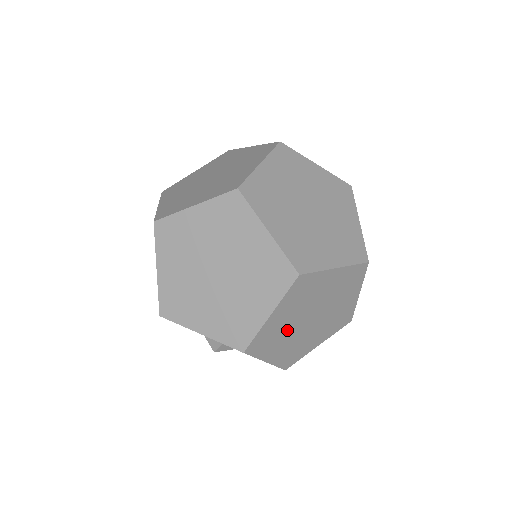
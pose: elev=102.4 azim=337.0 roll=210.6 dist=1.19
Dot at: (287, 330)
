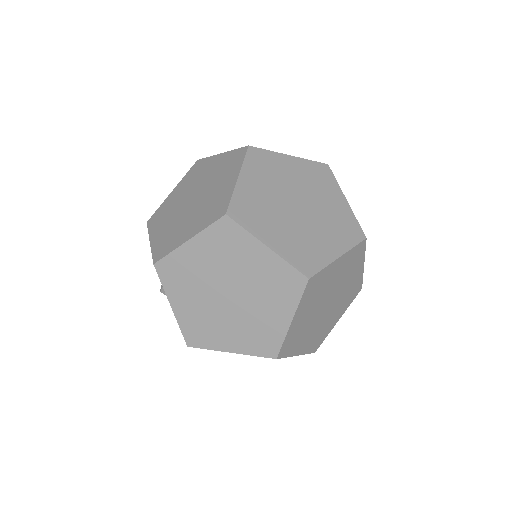
Dot at: (200, 283)
